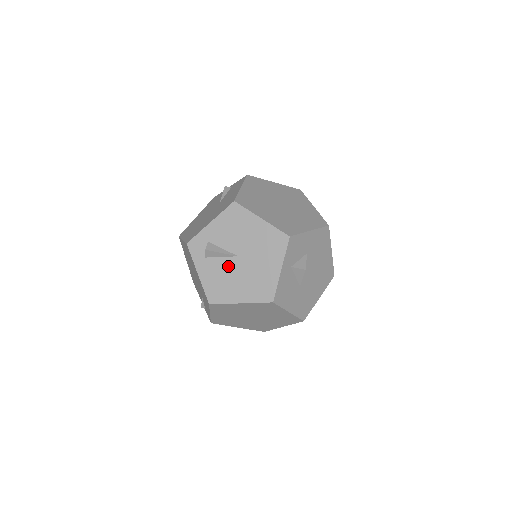
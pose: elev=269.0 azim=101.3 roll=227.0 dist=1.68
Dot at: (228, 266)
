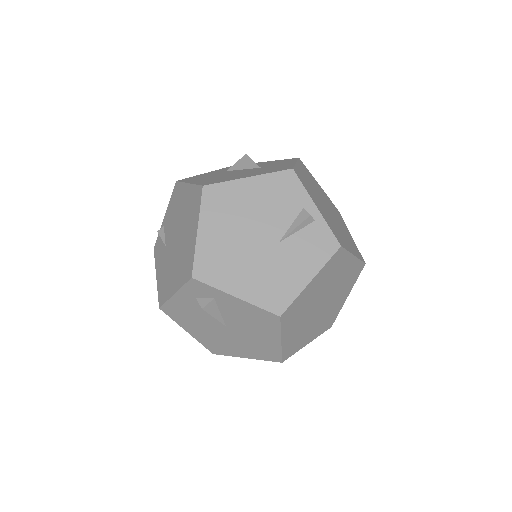
Dot at: (209, 319)
